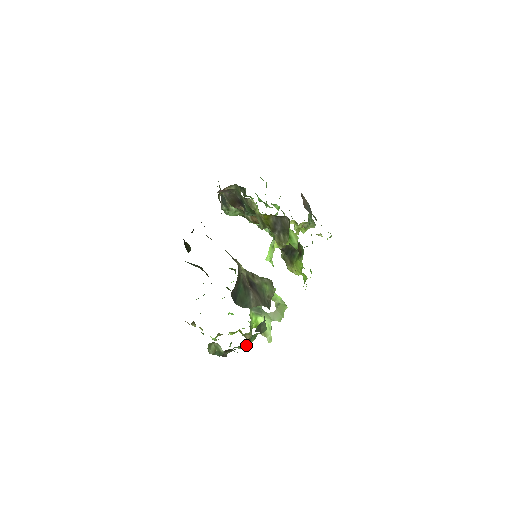
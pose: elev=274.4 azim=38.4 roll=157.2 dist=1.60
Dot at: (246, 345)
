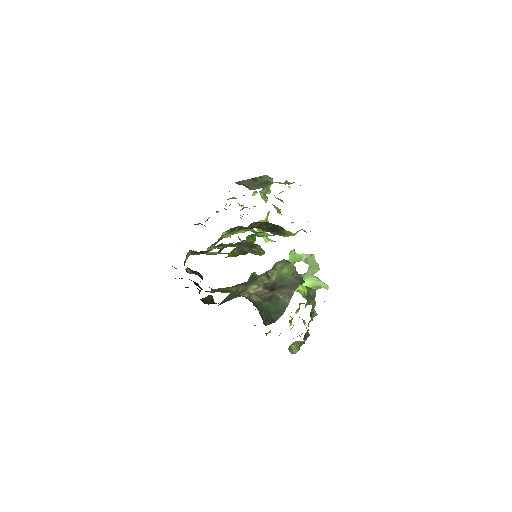
Dot at: (314, 314)
